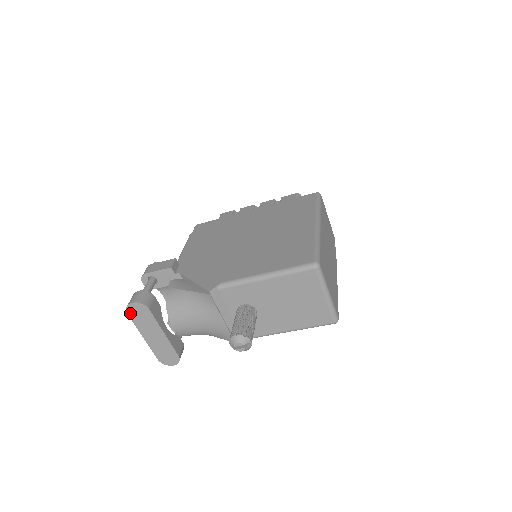
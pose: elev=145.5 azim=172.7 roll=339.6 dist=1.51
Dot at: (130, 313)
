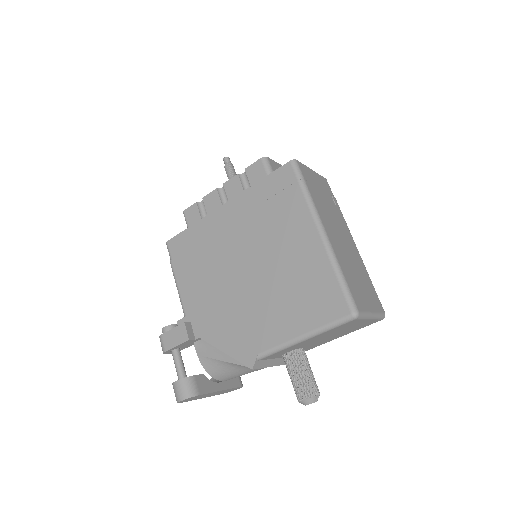
Dot at: (182, 402)
